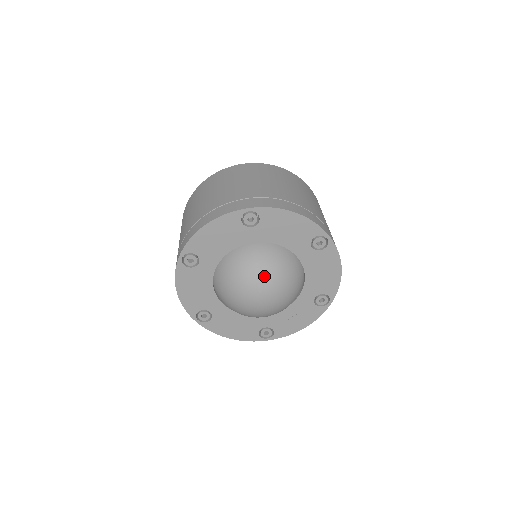
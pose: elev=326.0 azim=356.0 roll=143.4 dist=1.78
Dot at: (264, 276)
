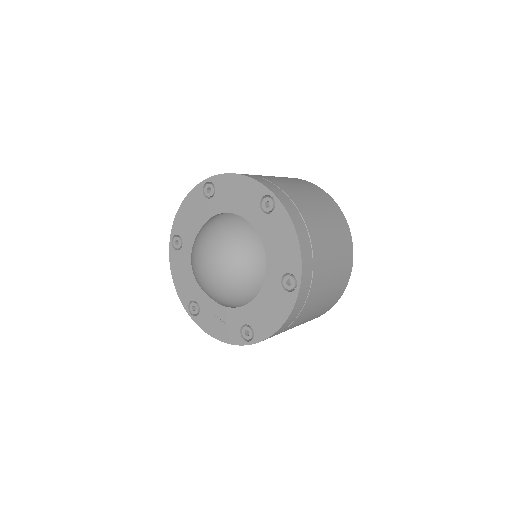
Dot at: (227, 250)
